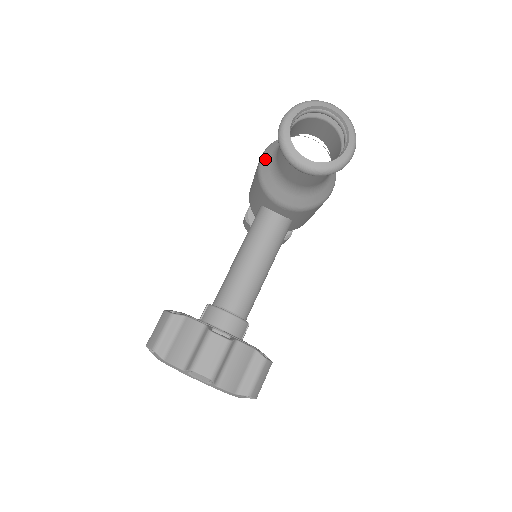
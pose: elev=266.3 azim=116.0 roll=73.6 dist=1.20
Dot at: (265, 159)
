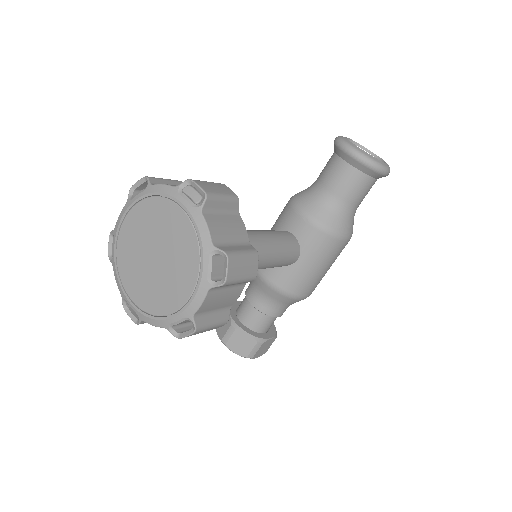
Dot at: occluded
